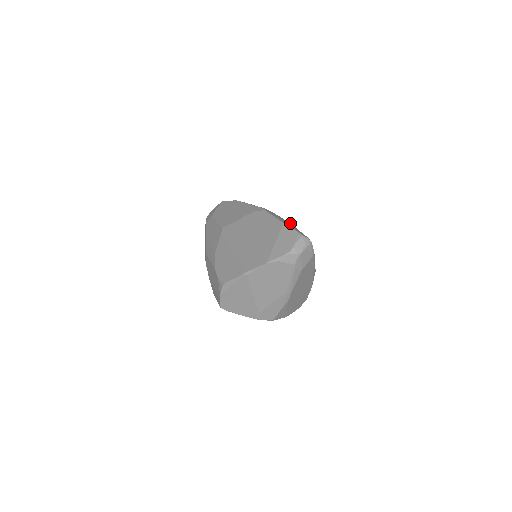
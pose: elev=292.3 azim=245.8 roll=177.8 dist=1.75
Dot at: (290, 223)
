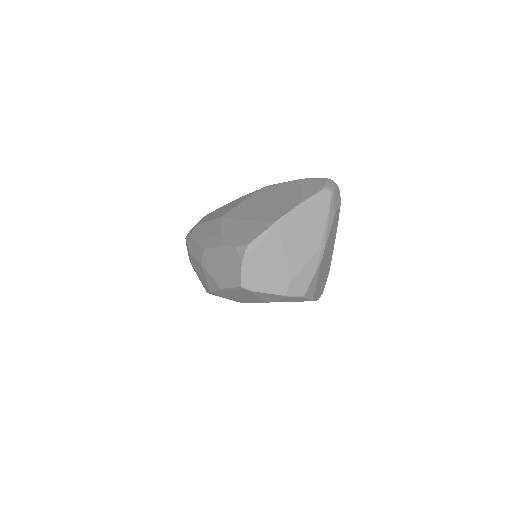
Dot at: occluded
